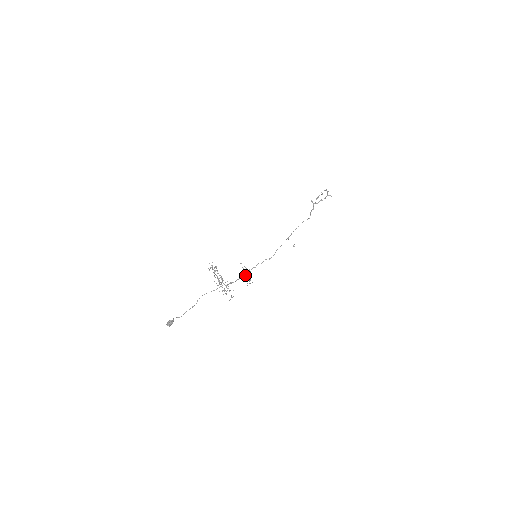
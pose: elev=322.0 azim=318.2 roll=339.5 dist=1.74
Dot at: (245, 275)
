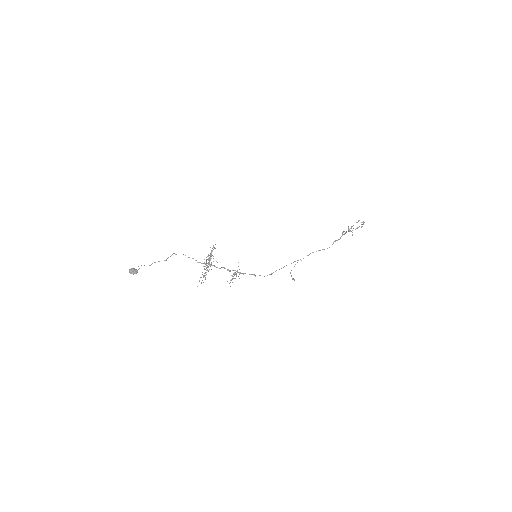
Dot at: (233, 270)
